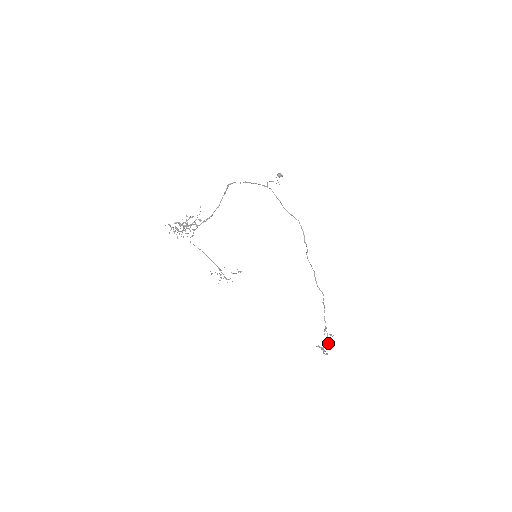
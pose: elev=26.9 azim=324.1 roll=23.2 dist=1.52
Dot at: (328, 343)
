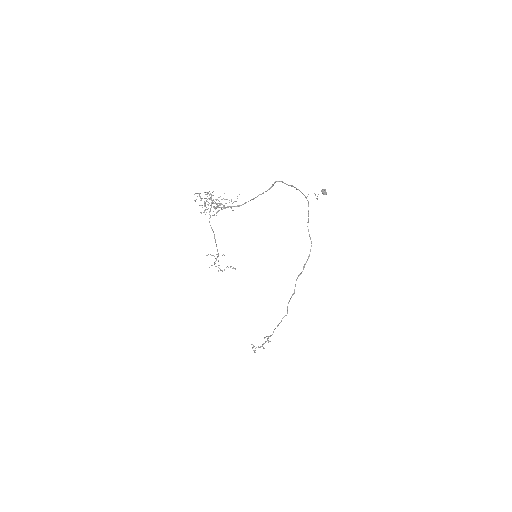
Dot at: occluded
